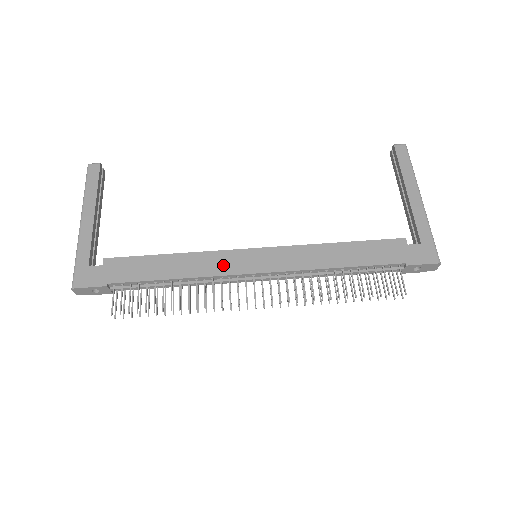
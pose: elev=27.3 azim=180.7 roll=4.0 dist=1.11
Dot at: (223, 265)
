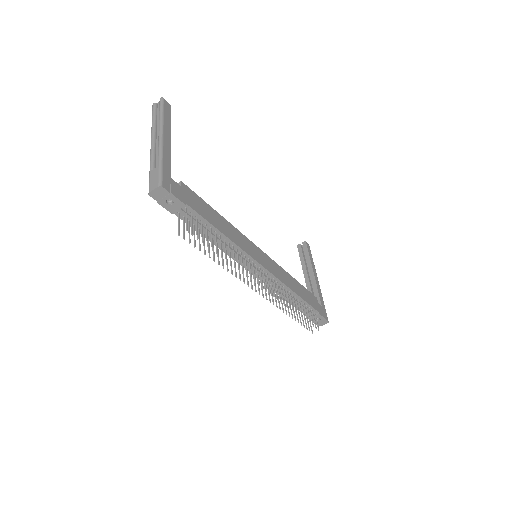
Dot at: (248, 248)
